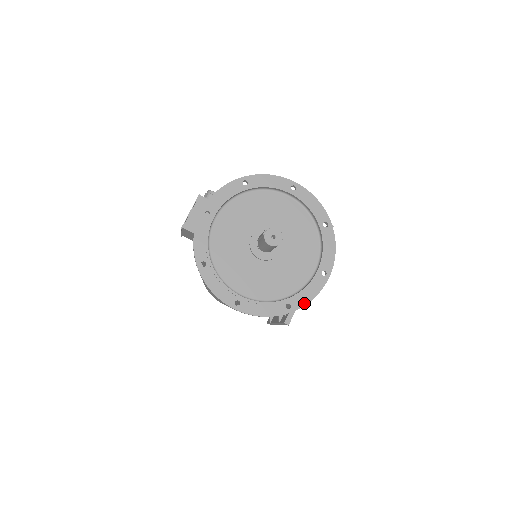
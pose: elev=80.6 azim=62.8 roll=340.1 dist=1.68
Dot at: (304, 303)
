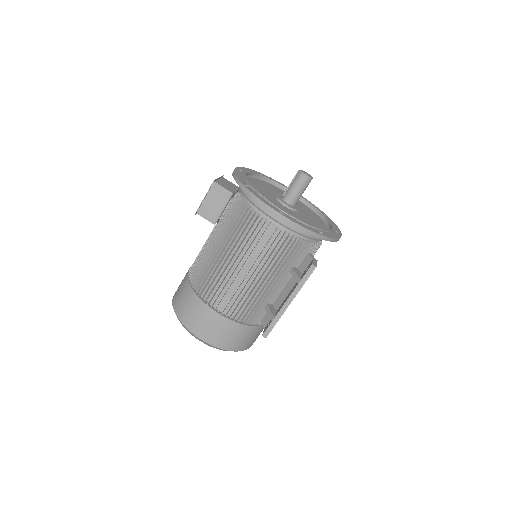
Dot at: (332, 237)
